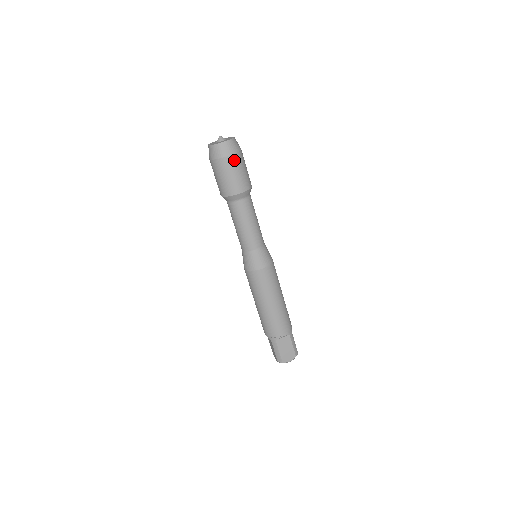
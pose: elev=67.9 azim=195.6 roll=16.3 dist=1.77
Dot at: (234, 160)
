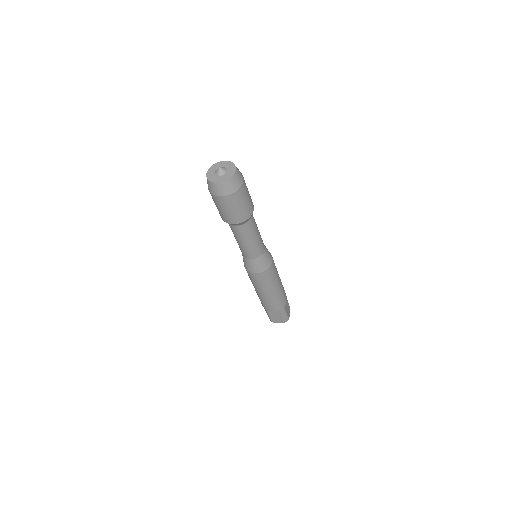
Dot at: (228, 200)
